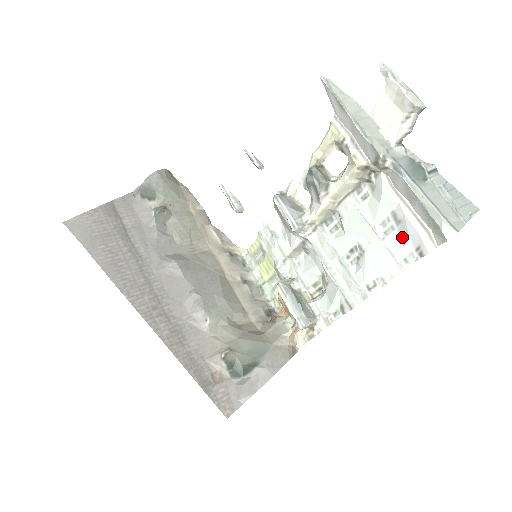
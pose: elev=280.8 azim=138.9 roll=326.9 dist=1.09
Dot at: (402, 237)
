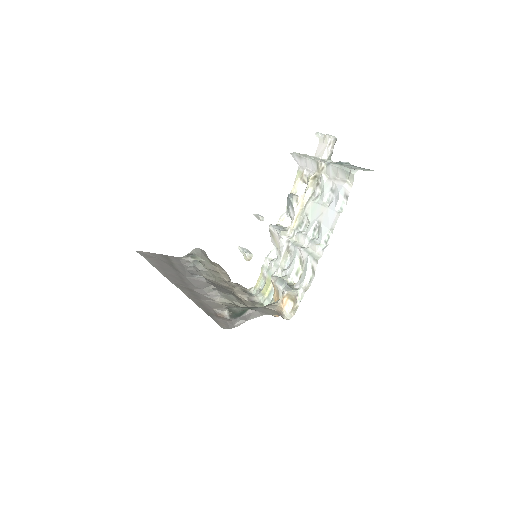
Dot at: (337, 197)
